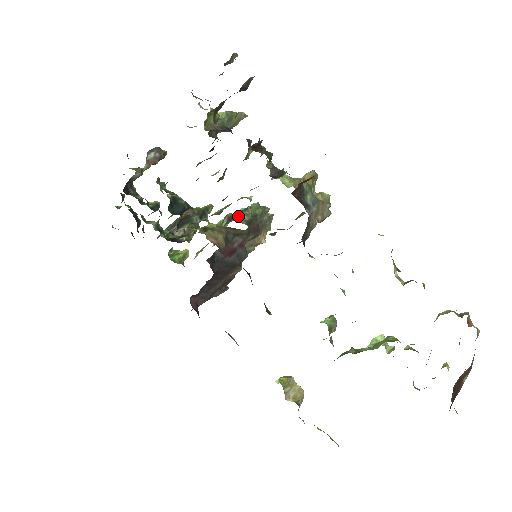
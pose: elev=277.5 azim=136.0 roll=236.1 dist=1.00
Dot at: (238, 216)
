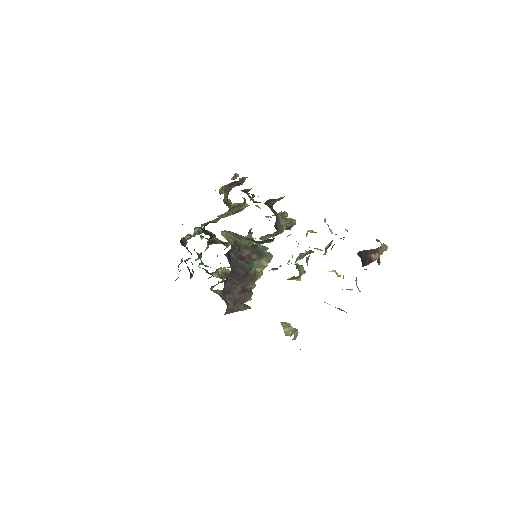
Dot at: occluded
